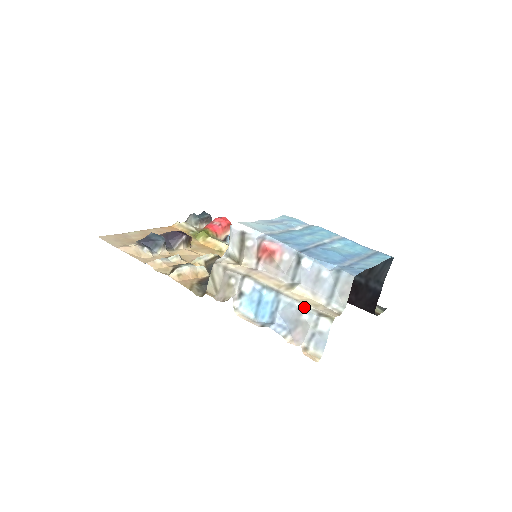
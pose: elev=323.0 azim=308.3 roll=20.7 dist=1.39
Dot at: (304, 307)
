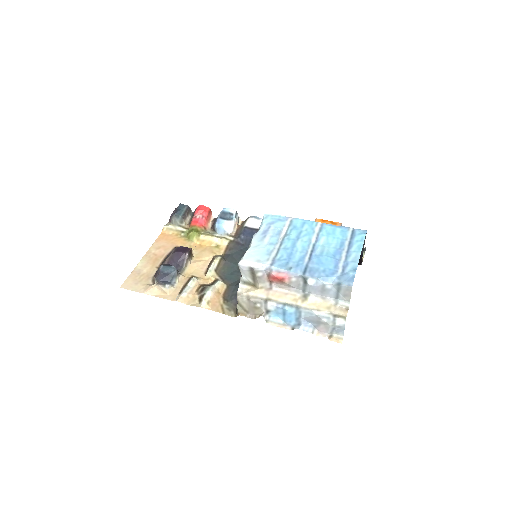
Dot at: (321, 314)
